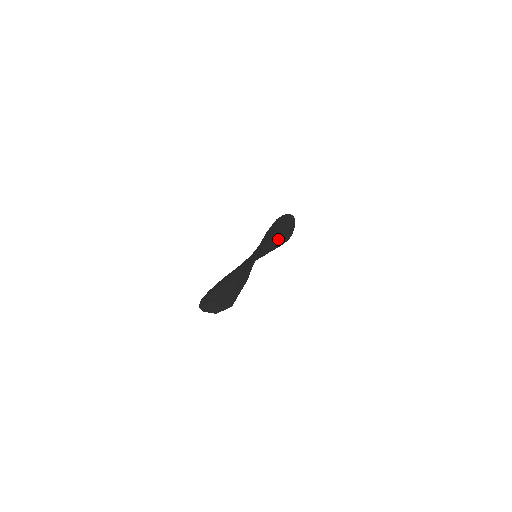
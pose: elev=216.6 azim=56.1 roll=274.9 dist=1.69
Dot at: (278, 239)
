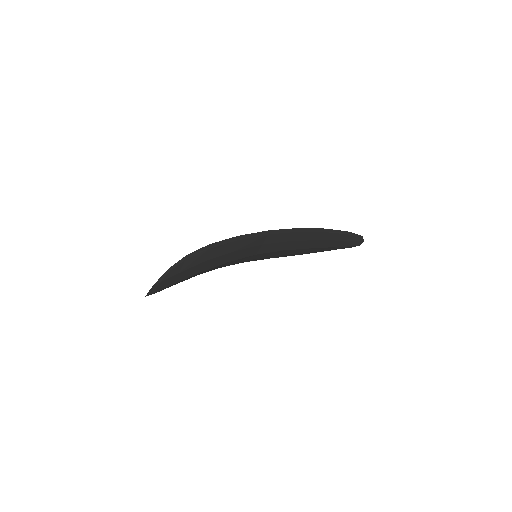
Dot at: (316, 244)
